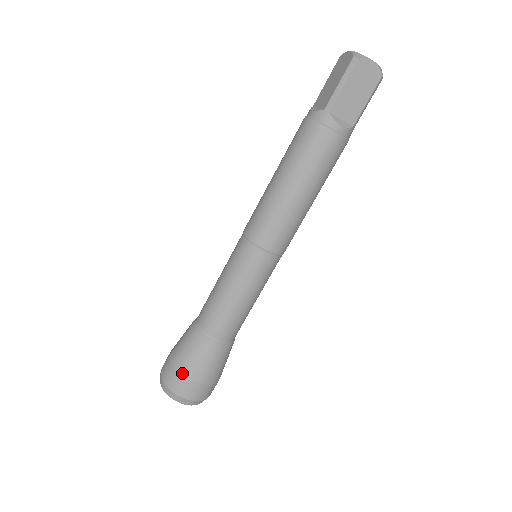
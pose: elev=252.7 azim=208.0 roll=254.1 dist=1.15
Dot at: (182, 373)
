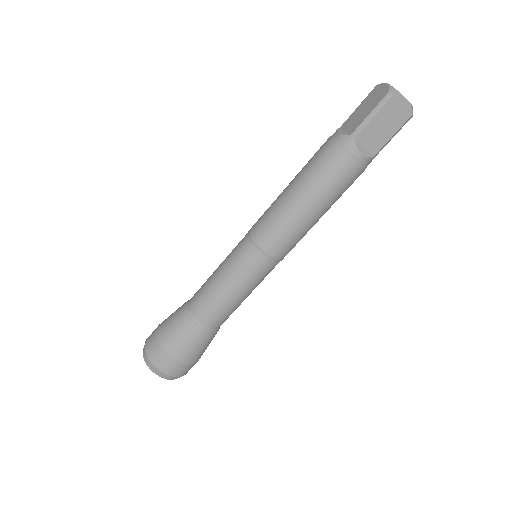
Dot at: (165, 350)
